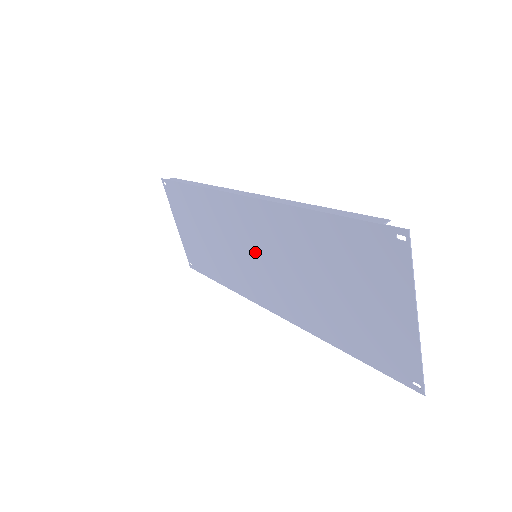
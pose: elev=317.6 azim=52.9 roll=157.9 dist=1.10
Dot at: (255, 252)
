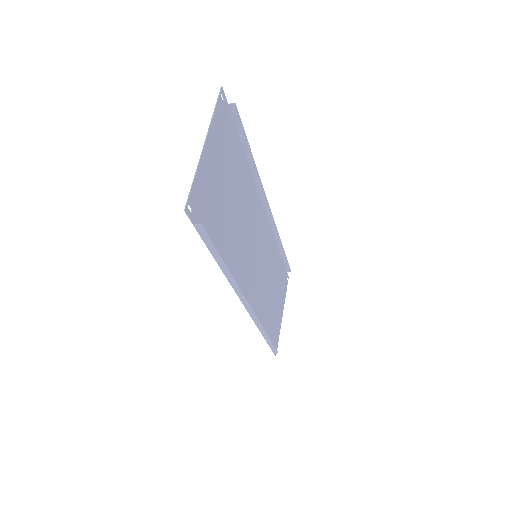
Dot at: (256, 251)
